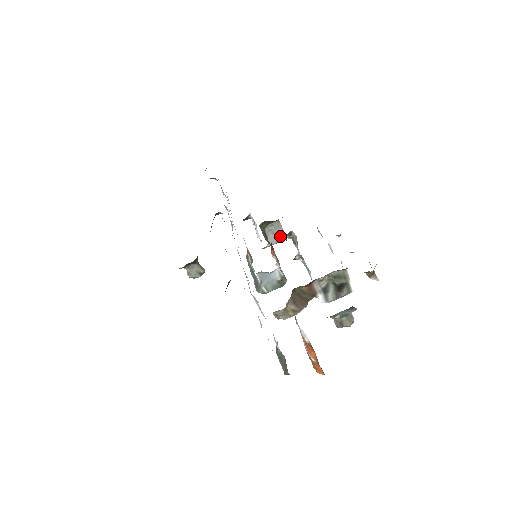
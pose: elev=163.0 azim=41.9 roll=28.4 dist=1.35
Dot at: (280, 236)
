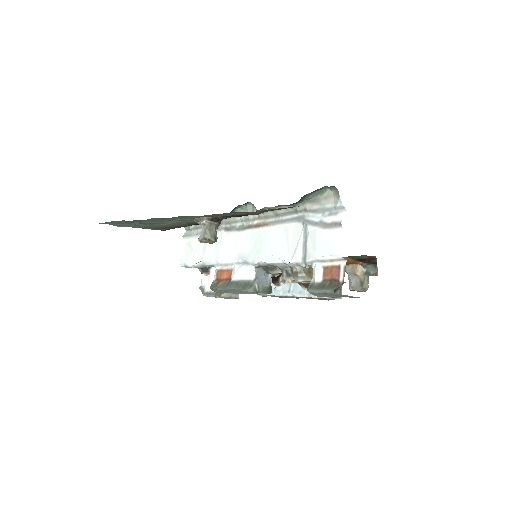
Dot at: occluded
